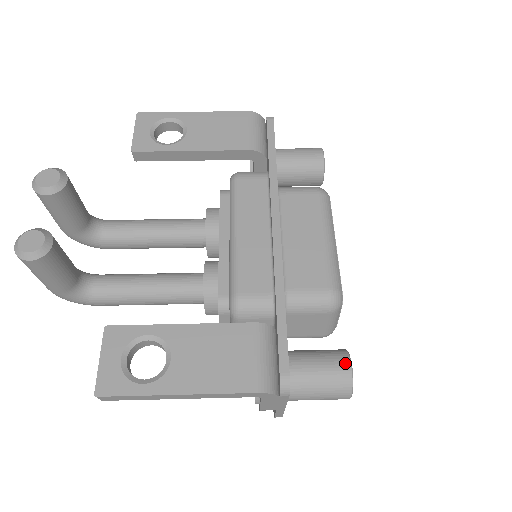
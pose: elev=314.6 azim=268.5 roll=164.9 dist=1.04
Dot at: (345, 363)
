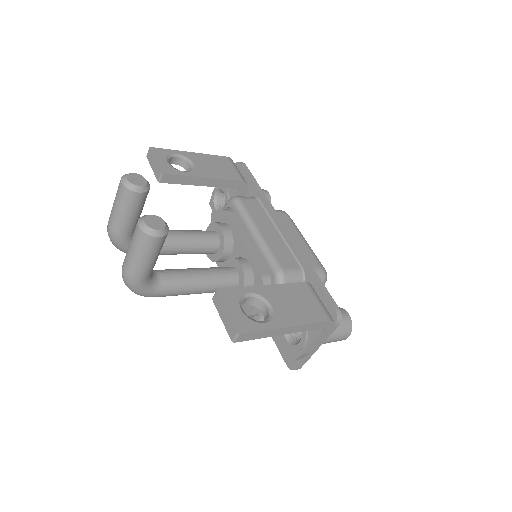
Dot at: (344, 312)
